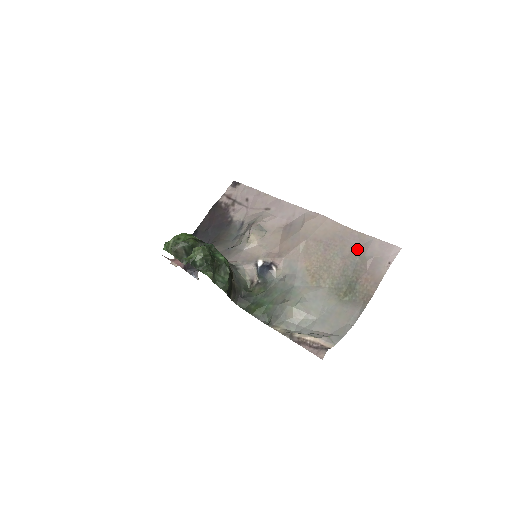
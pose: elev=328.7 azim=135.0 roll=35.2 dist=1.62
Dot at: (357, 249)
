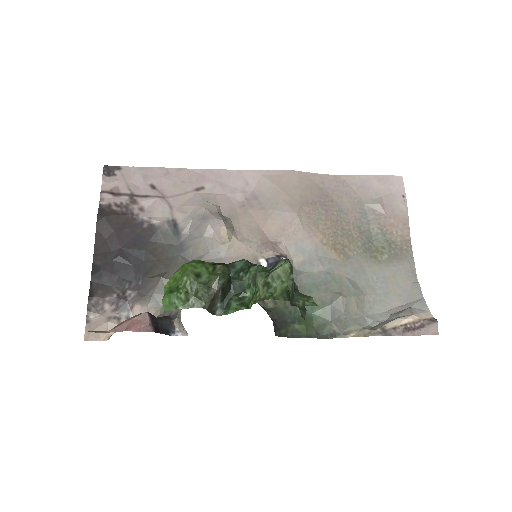
Dot at: (356, 196)
